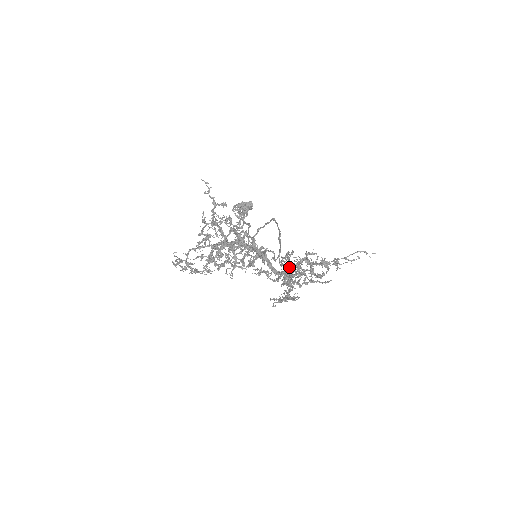
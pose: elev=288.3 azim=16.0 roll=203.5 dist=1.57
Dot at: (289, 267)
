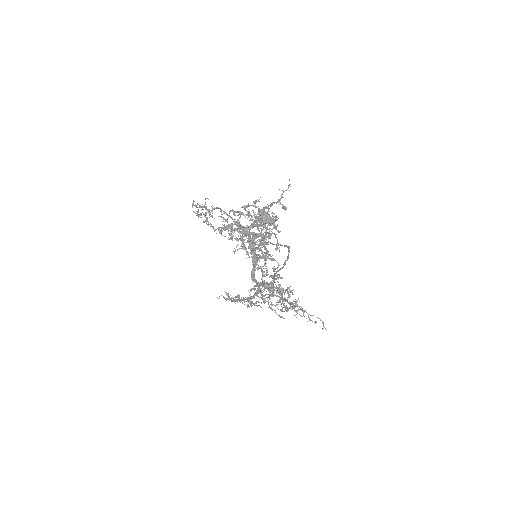
Dot at: (270, 284)
